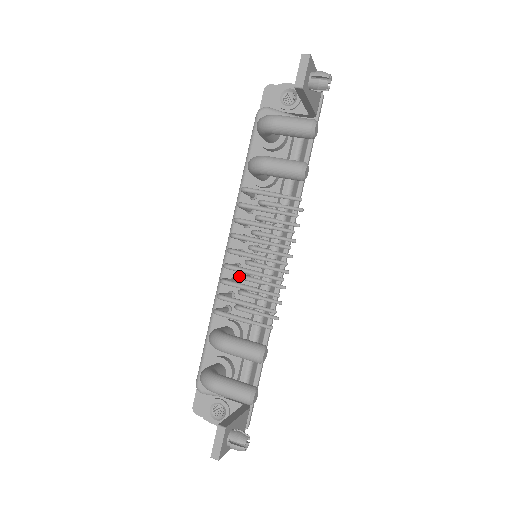
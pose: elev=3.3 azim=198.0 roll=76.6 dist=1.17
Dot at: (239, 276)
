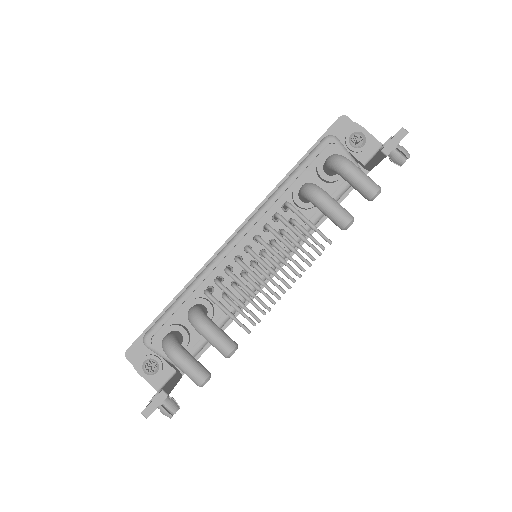
Dot at: (236, 267)
